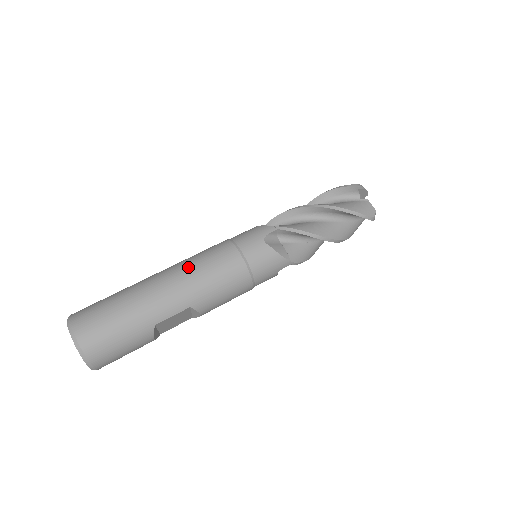
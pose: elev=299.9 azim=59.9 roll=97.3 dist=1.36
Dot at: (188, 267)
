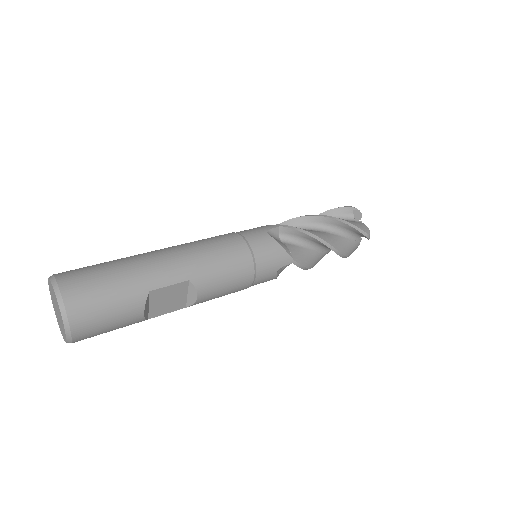
Dot at: (190, 244)
